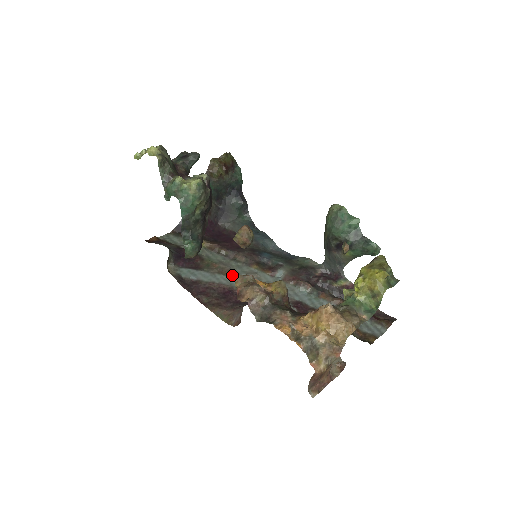
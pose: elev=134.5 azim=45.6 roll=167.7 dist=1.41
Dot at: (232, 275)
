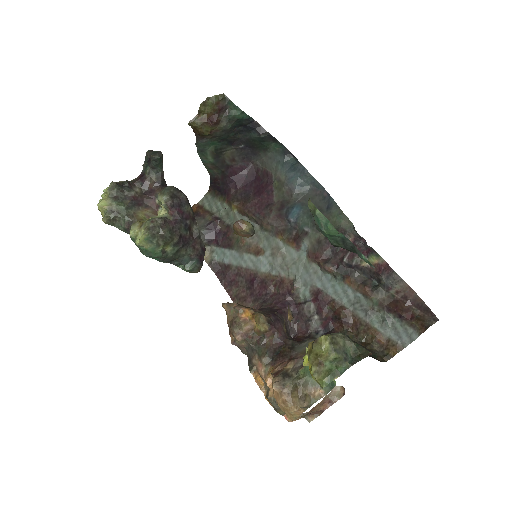
Dot at: (222, 304)
